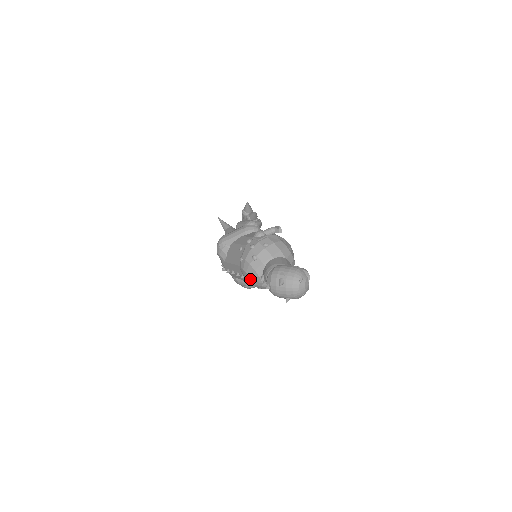
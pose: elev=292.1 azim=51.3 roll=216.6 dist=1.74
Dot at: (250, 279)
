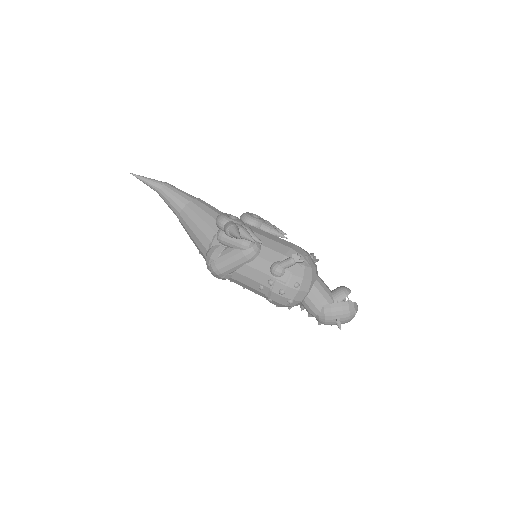
Dot at: occluded
